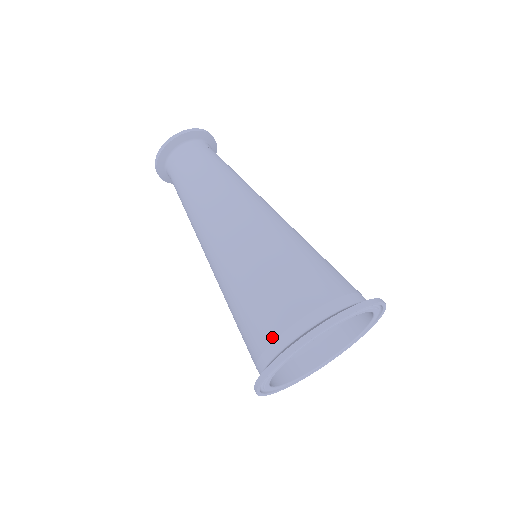
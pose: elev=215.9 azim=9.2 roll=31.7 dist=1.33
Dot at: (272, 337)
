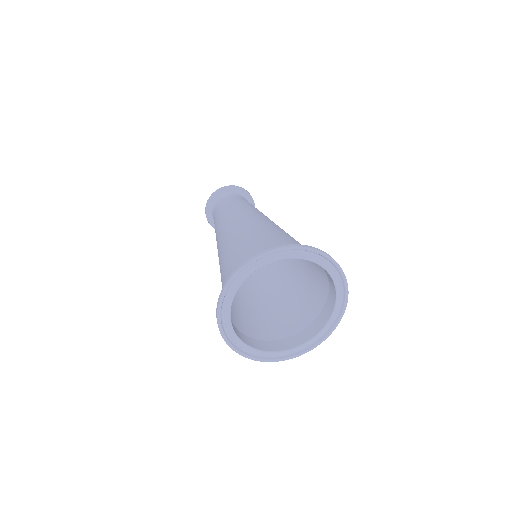
Dot at: occluded
